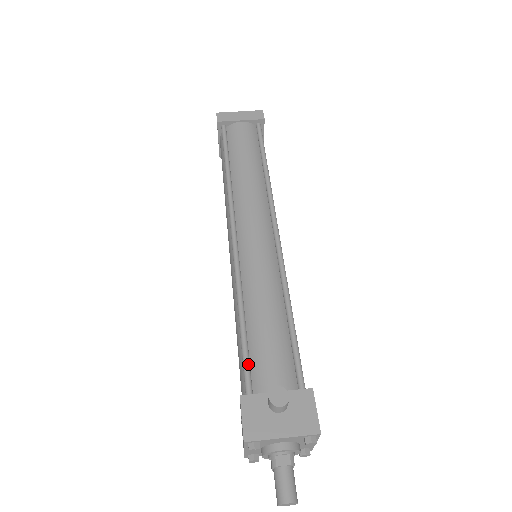
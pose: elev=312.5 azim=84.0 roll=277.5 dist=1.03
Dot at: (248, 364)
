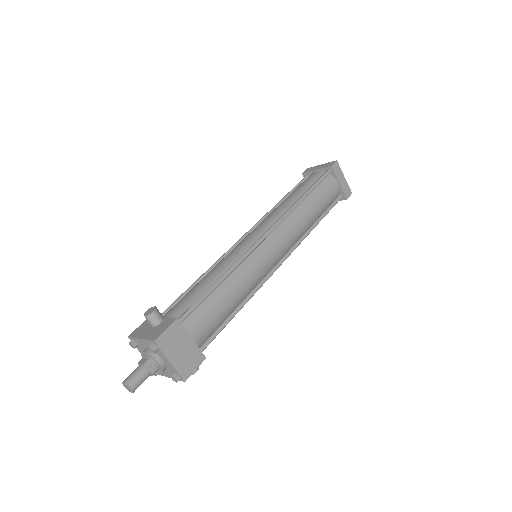
Dot at: (173, 304)
